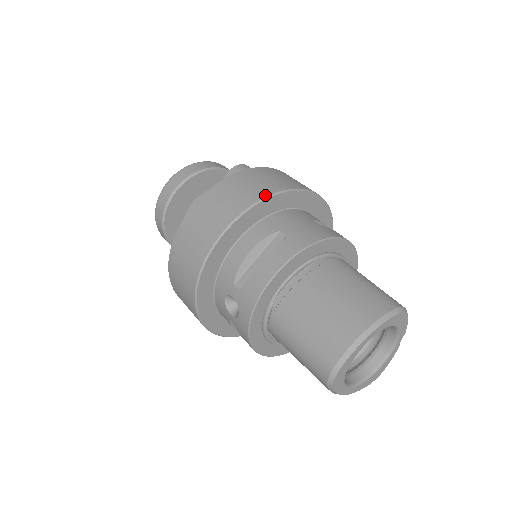
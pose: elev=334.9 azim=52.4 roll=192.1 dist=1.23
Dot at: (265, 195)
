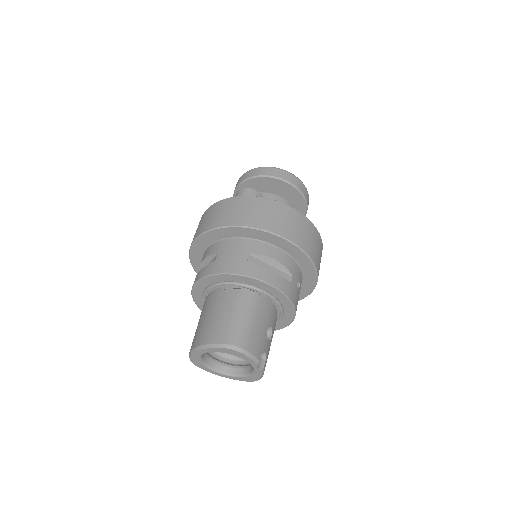
Dot at: (217, 226)
